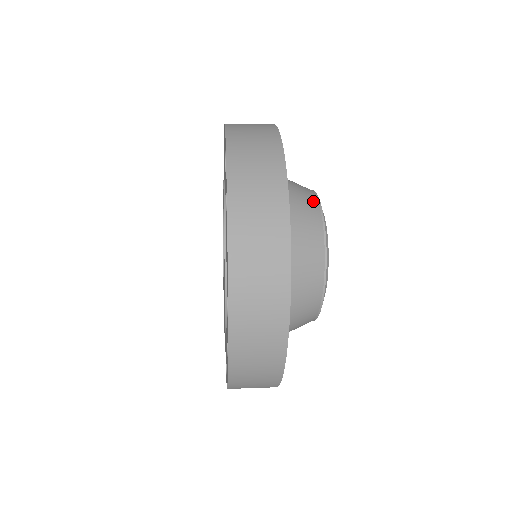
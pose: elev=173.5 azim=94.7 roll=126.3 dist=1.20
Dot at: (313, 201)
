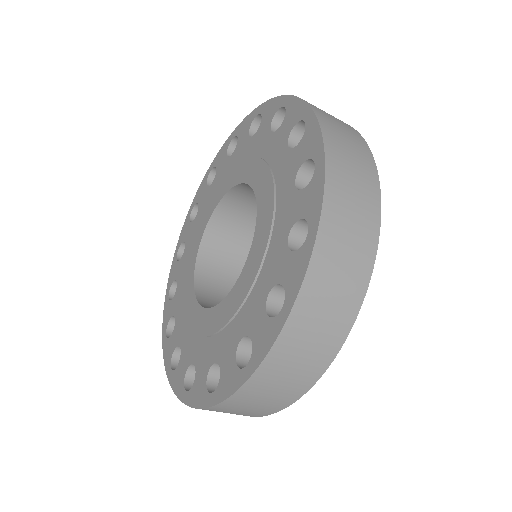
Dot at: occluded
